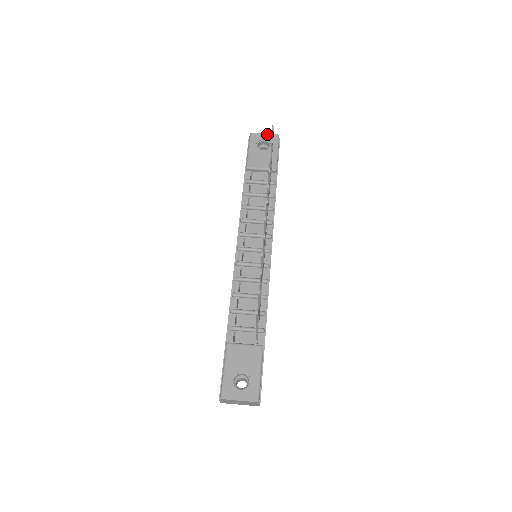
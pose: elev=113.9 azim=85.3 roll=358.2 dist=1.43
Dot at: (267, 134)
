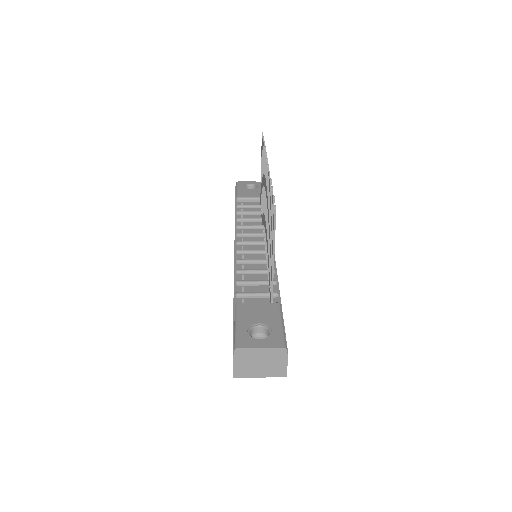
Dot at: (253, 182)
